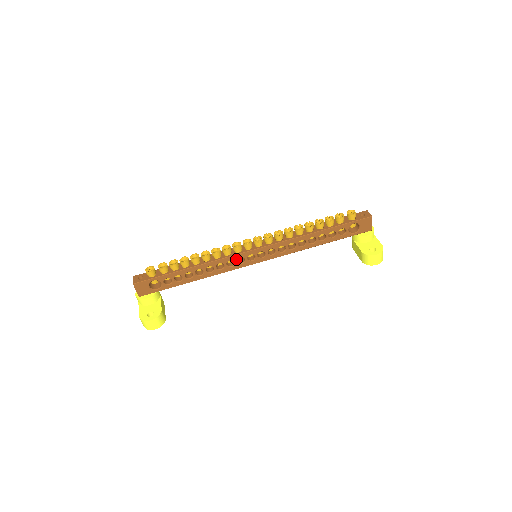
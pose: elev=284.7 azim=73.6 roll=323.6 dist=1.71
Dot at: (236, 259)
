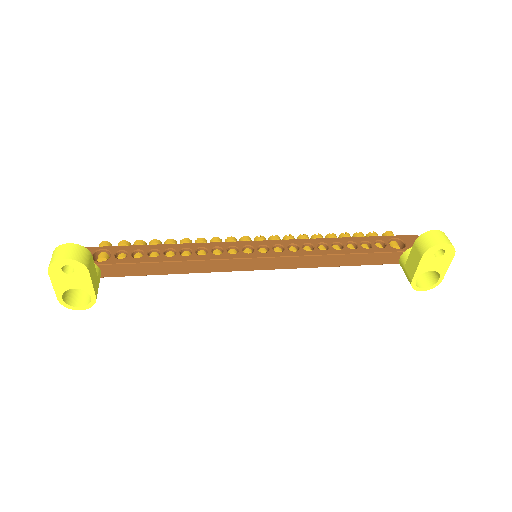
Dot at: (226, 247)
